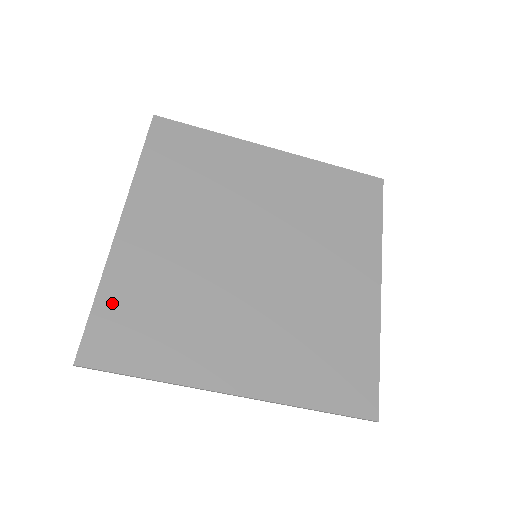
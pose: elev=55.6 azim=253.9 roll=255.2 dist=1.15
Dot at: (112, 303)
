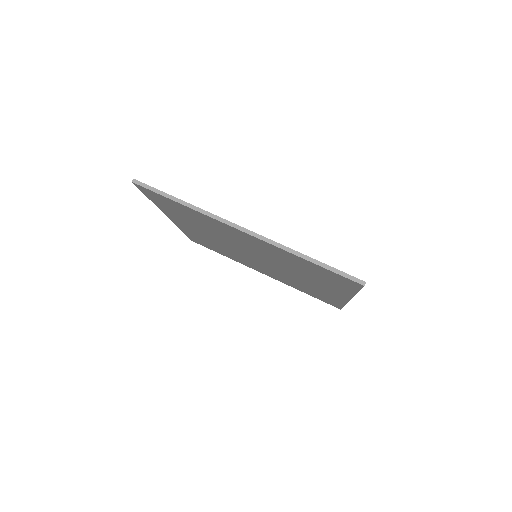
Dot at: occluded
